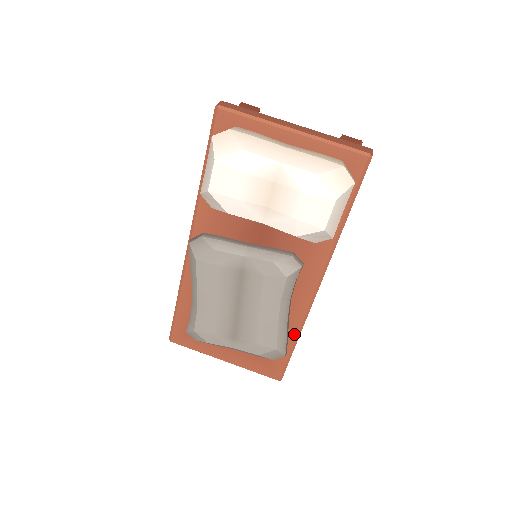
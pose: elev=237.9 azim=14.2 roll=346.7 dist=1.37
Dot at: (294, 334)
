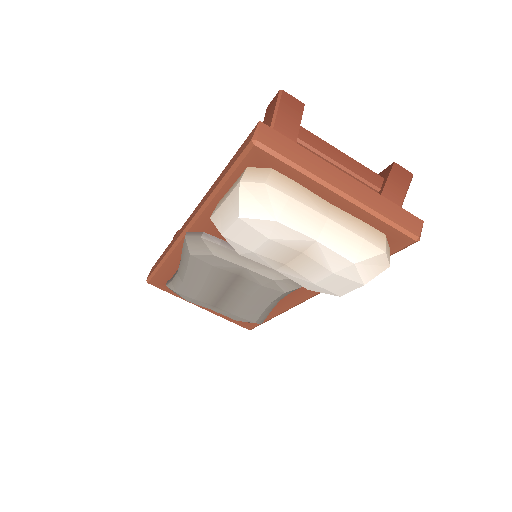
Dot at: (275, 314)
